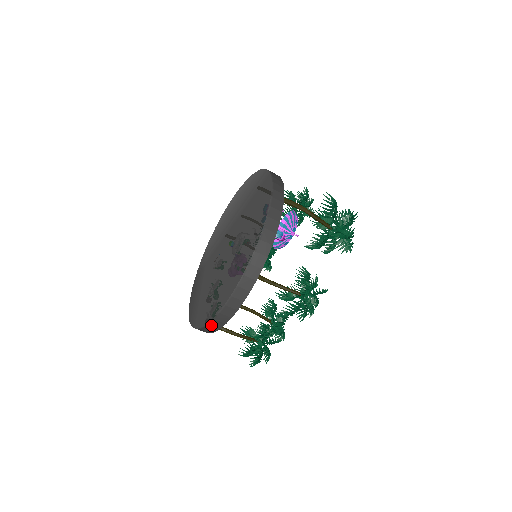
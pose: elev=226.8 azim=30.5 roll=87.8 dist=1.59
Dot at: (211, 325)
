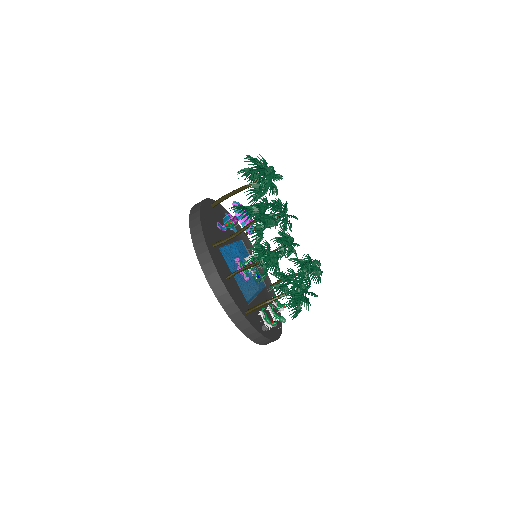
Dot at: (226, 307)
